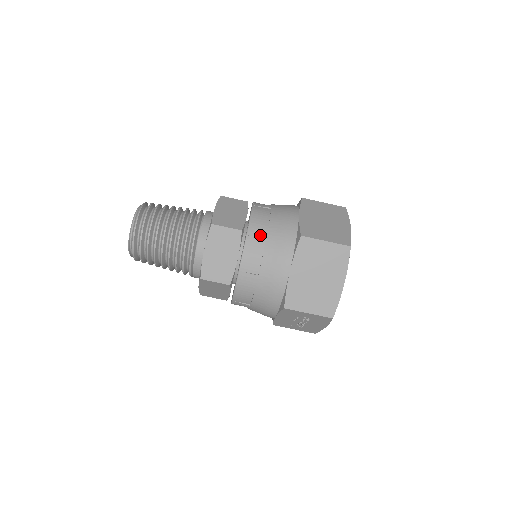
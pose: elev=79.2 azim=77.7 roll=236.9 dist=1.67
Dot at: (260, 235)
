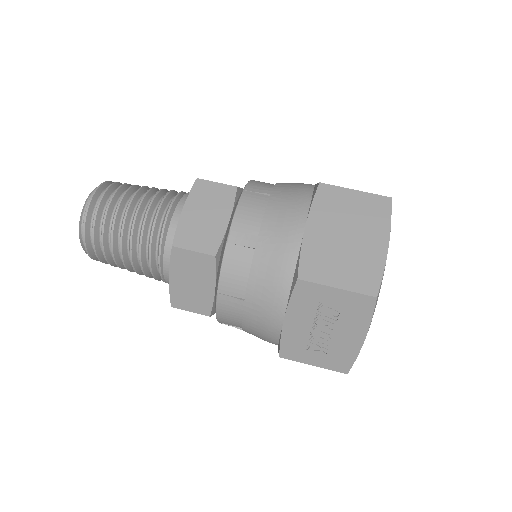
Dot at: (262, 191)
